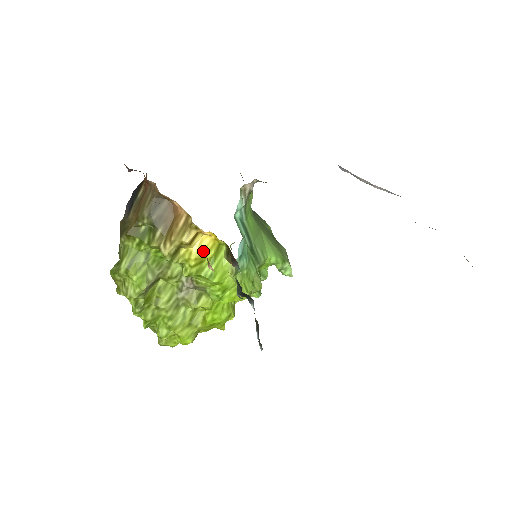
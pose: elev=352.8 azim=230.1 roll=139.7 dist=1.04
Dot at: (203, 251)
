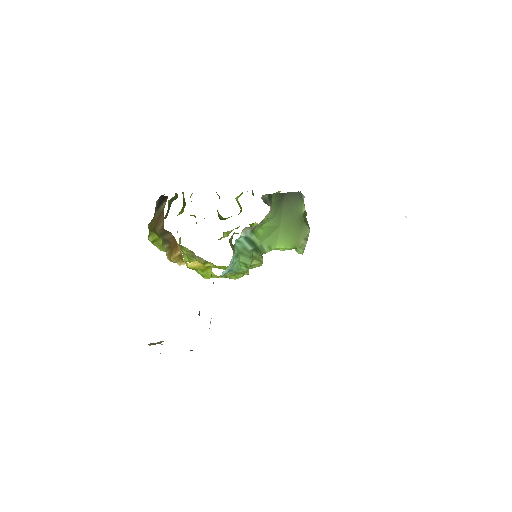
Dot at: (195, 266)
